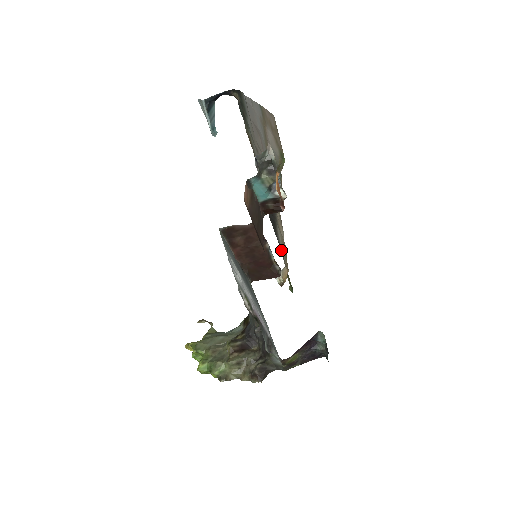
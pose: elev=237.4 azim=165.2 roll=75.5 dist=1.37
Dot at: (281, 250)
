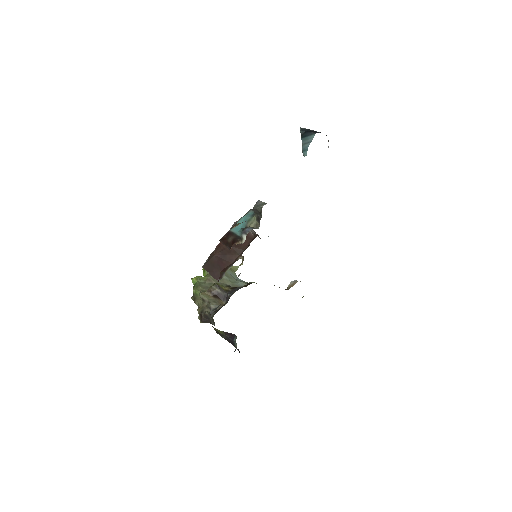
Dot at: occluded
